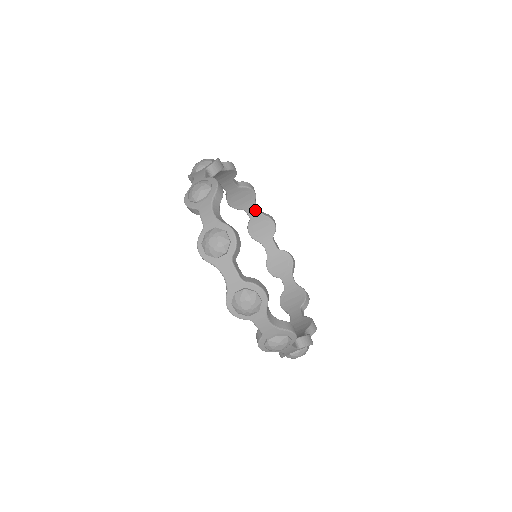
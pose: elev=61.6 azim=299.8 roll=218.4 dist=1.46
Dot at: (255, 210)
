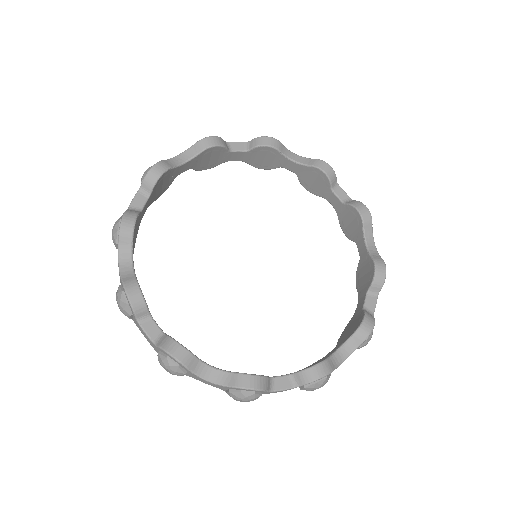
Dot at: (184, 165)
